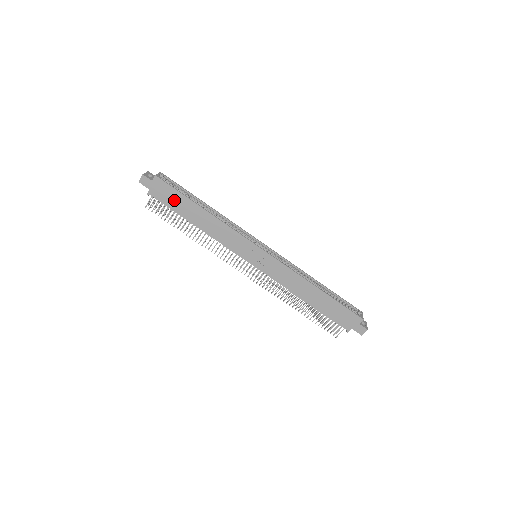
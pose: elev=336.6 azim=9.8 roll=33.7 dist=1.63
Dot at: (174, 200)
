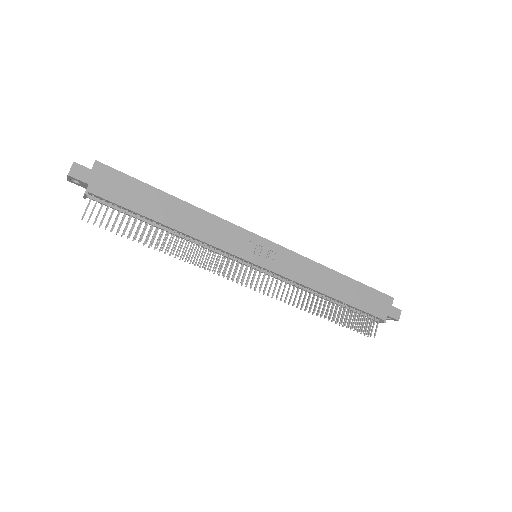
Dot at: (131, 194)
